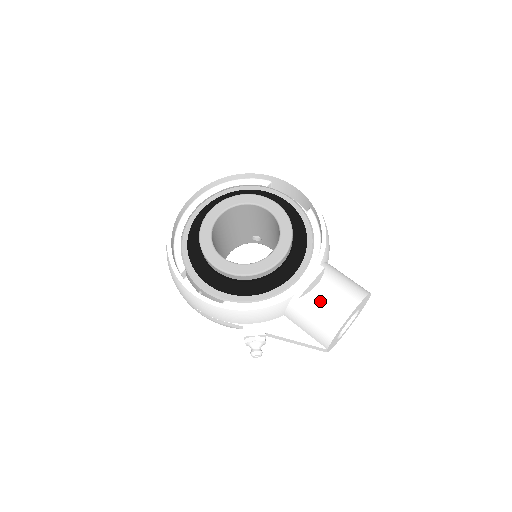
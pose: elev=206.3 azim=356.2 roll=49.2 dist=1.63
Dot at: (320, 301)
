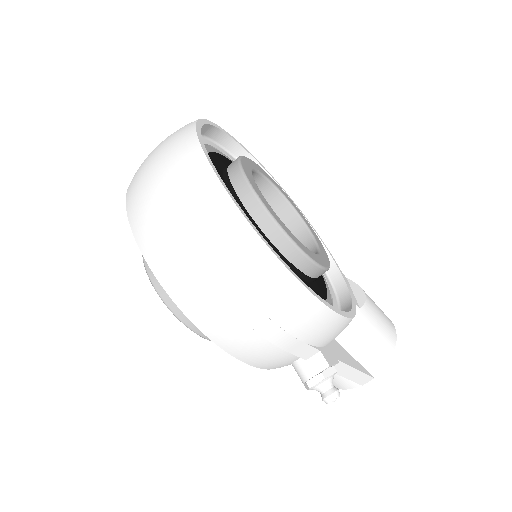
Dot at: (376, 312)
